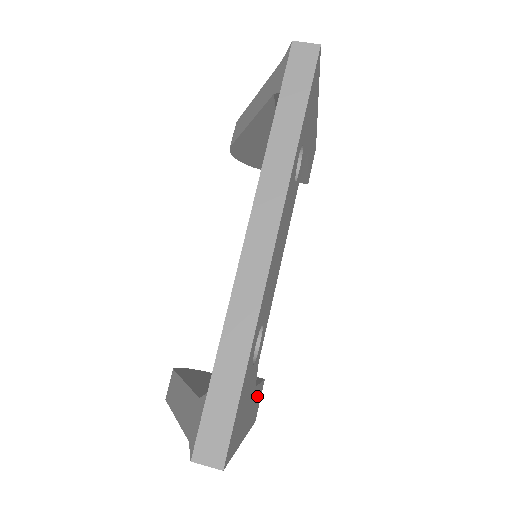
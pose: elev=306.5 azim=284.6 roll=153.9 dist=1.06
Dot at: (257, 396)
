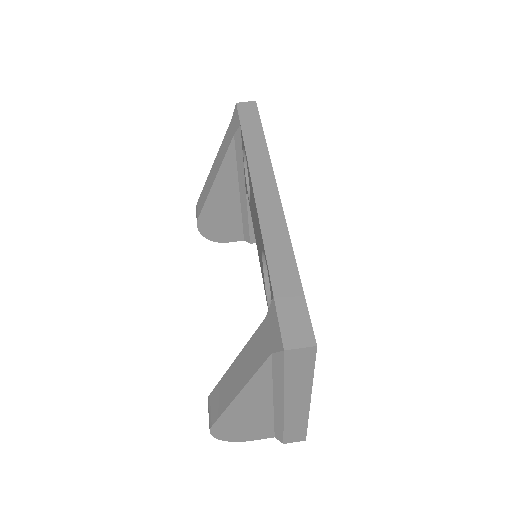
Dot at: occluded
